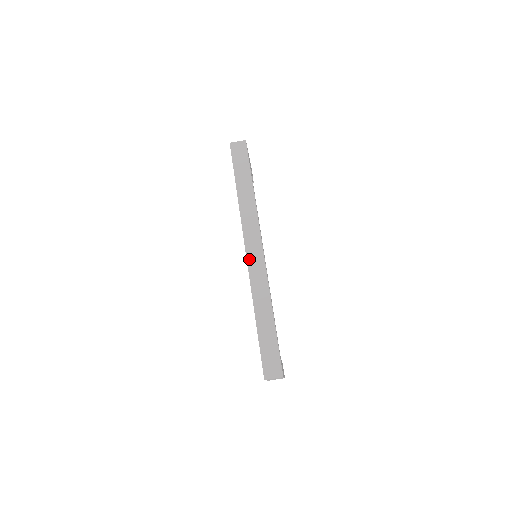
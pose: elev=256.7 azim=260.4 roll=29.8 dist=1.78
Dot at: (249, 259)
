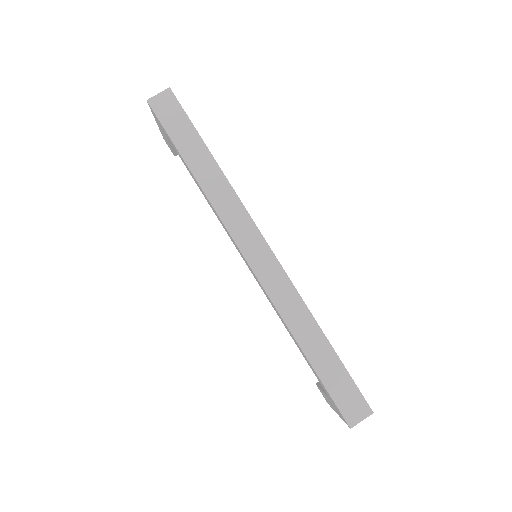
Dot at: (255, 269)
